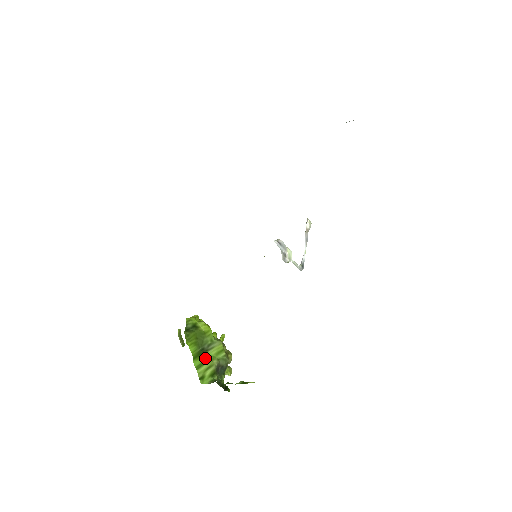
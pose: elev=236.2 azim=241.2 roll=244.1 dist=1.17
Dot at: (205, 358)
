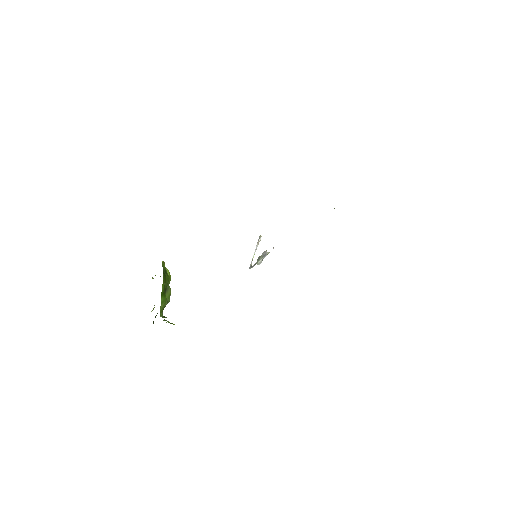
Dot at: occluded
